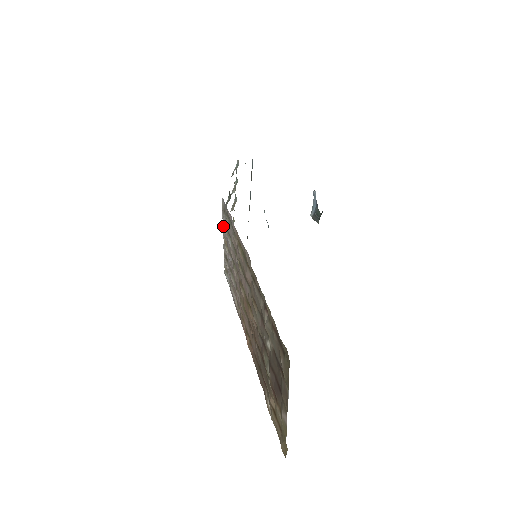
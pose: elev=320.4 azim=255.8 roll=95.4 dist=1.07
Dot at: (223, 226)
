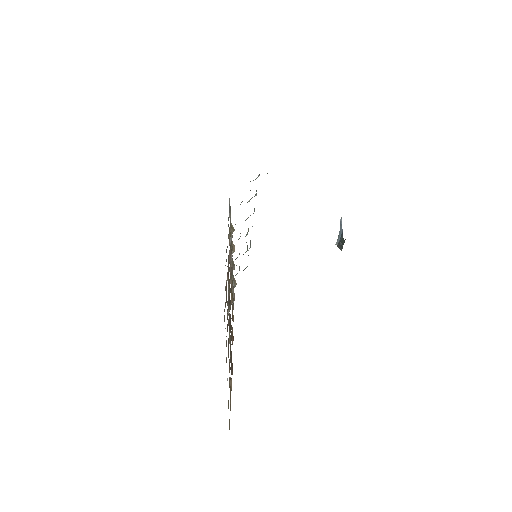
Dot at: occluded
